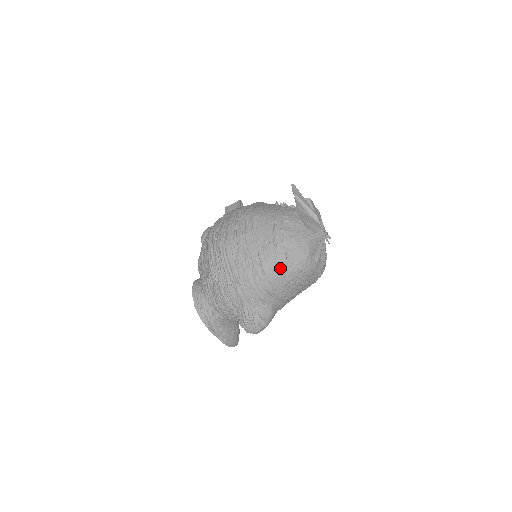
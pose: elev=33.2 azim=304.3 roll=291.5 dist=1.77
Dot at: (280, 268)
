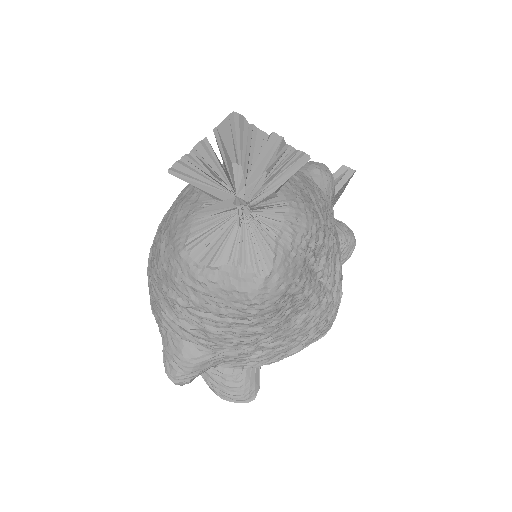
Dot at: (157, 272)
